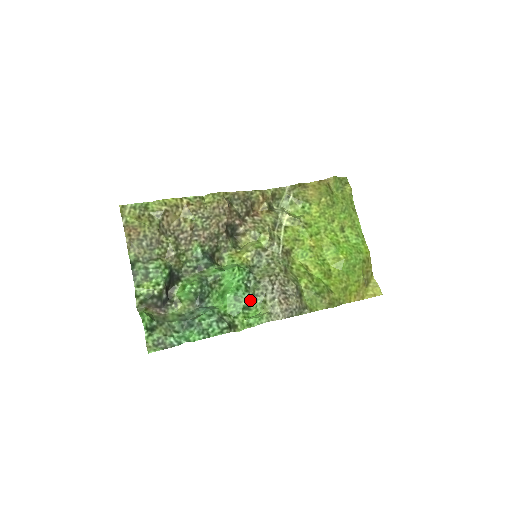
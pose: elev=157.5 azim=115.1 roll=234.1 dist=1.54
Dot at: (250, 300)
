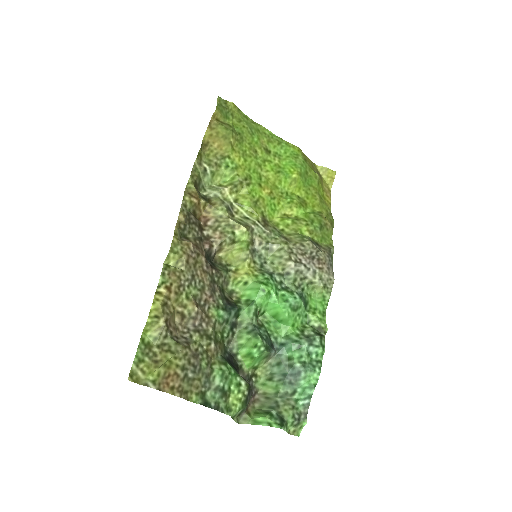
Dot at: (302, 296)
